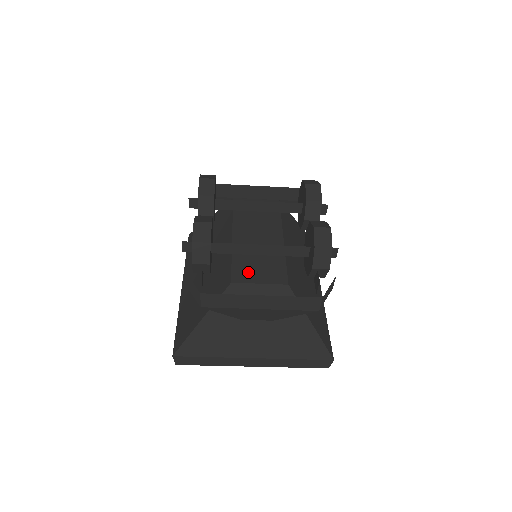
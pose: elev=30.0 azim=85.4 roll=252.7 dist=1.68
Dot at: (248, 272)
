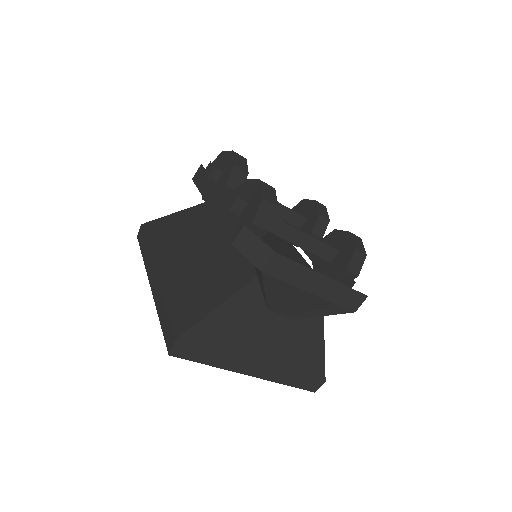
Dot at: occluded
